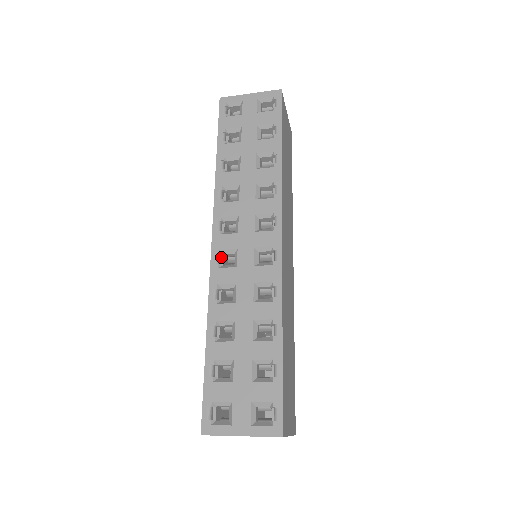
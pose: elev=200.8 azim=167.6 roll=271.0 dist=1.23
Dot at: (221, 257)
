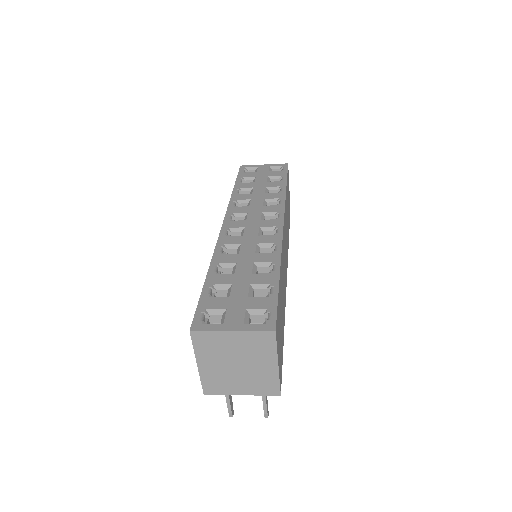
Dot at: (229, 235)
